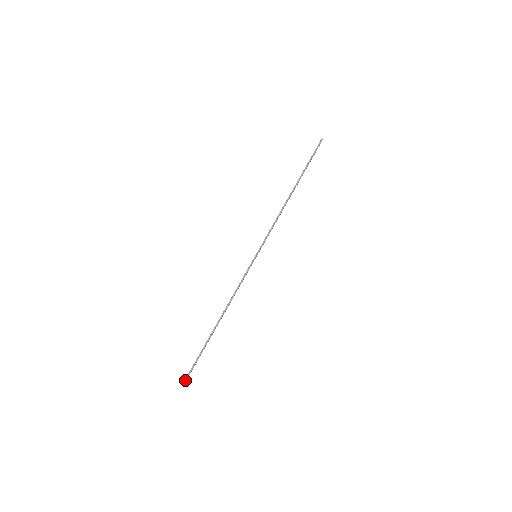
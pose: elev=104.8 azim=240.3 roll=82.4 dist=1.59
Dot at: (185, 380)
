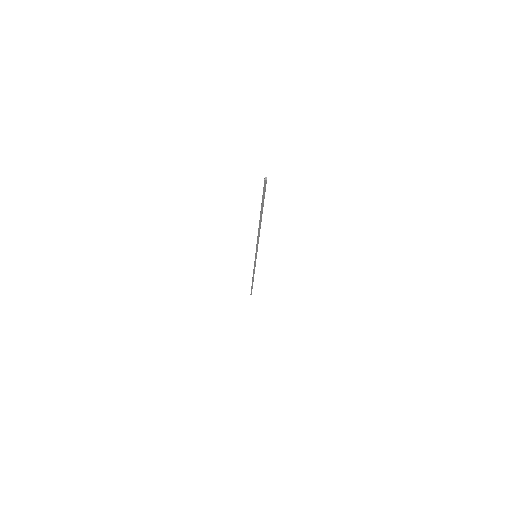
Dot at: occluded
